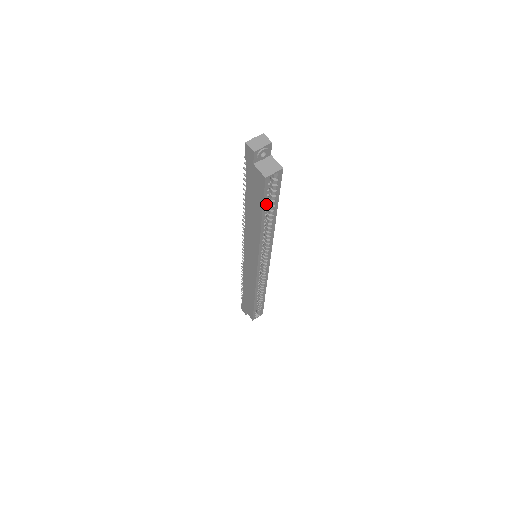
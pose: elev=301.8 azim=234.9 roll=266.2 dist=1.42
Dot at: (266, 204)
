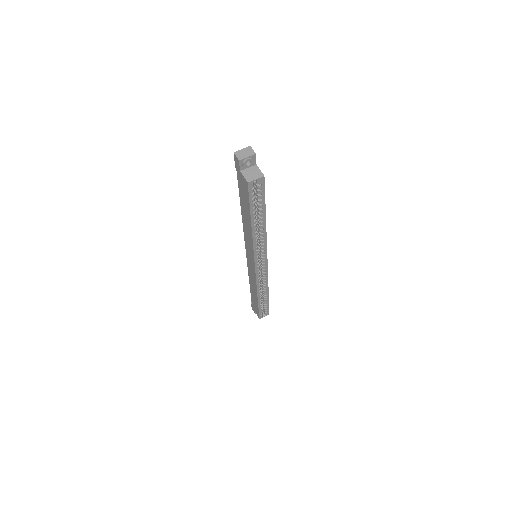
Dot at: (253, 206)
